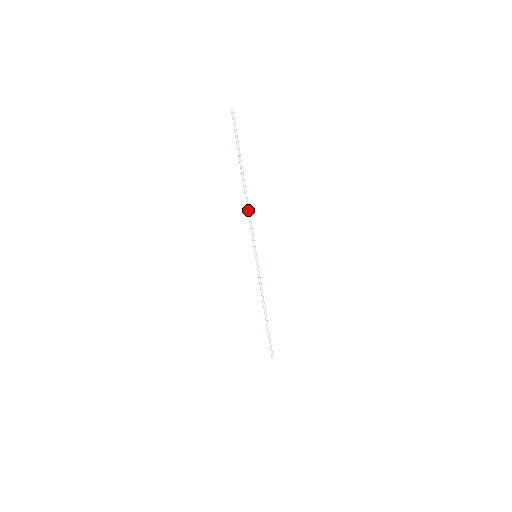
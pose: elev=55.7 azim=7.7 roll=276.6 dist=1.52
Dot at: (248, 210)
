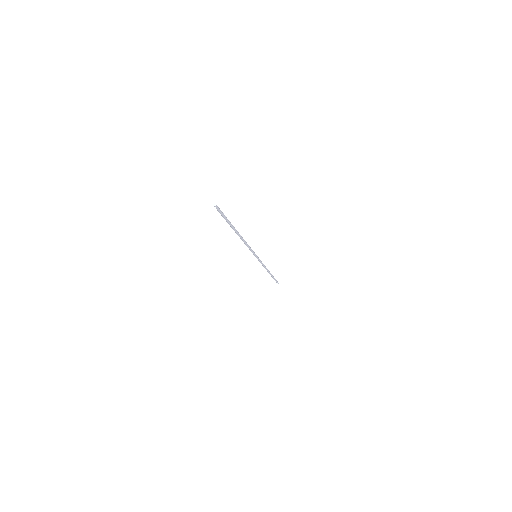
Dot at: (244, 242)
